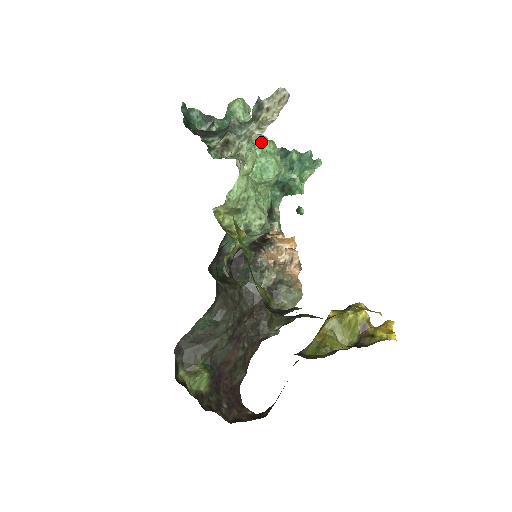
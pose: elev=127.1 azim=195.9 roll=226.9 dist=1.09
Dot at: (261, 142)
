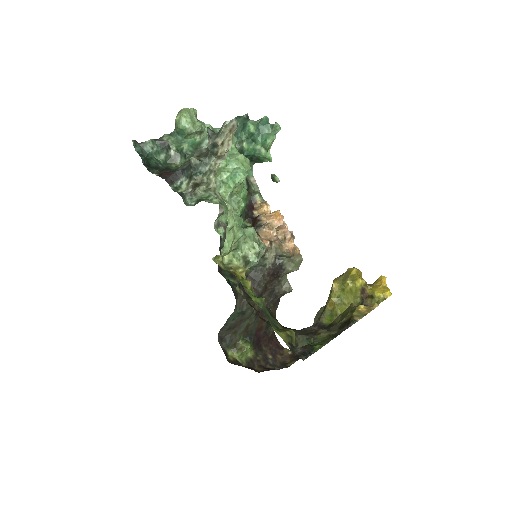
Dot at: occluded
